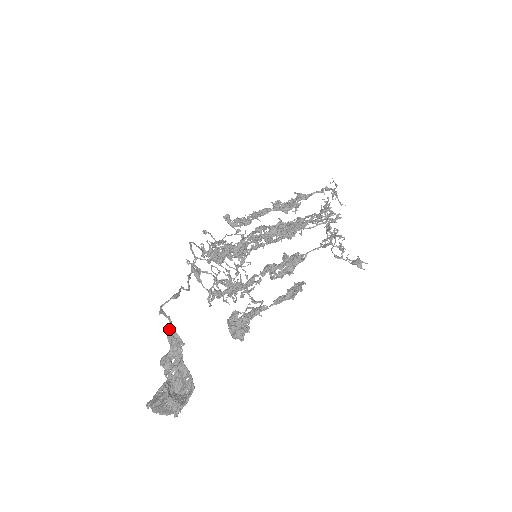
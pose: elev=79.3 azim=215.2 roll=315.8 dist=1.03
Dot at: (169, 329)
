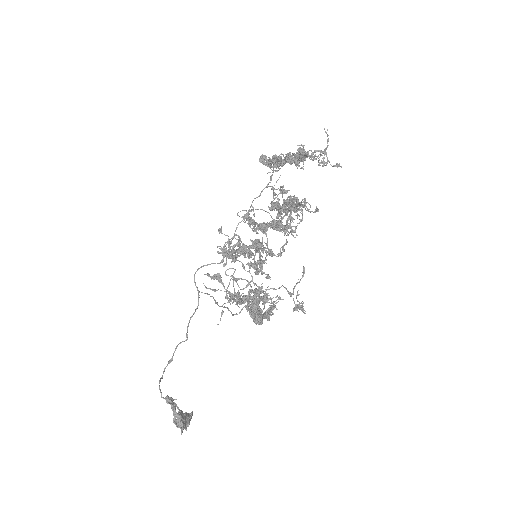
Dot at: occluded
